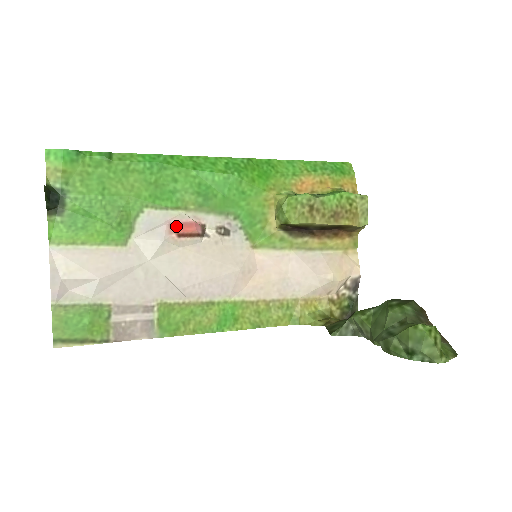
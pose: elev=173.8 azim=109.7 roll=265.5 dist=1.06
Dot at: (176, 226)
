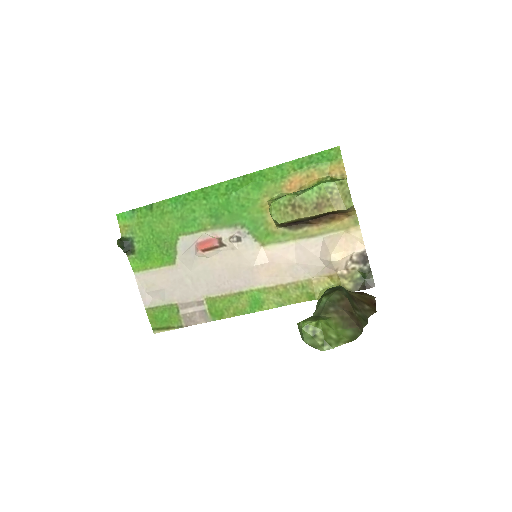
Dot at: (200, 244)
